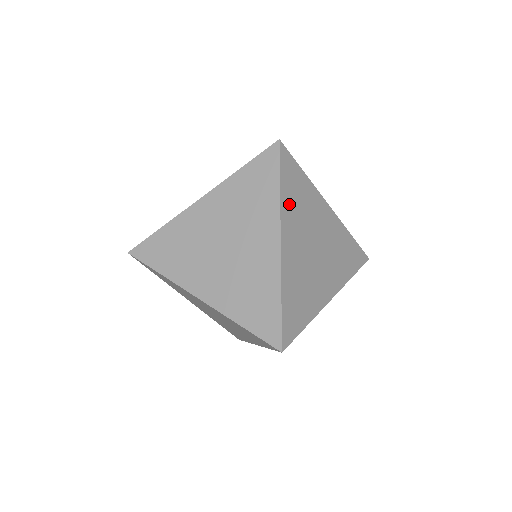
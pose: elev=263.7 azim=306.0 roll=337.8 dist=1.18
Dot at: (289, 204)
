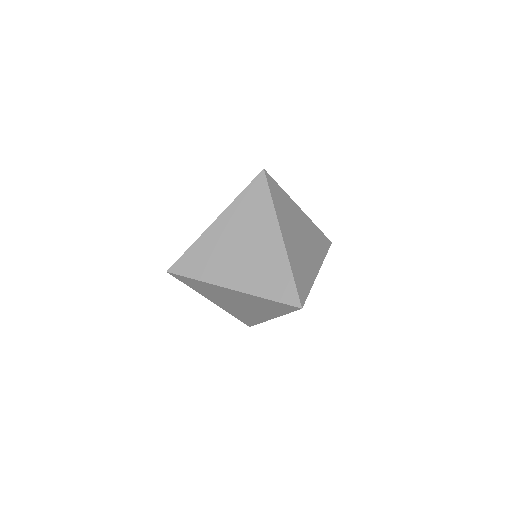
Dot at: (240, 207)
